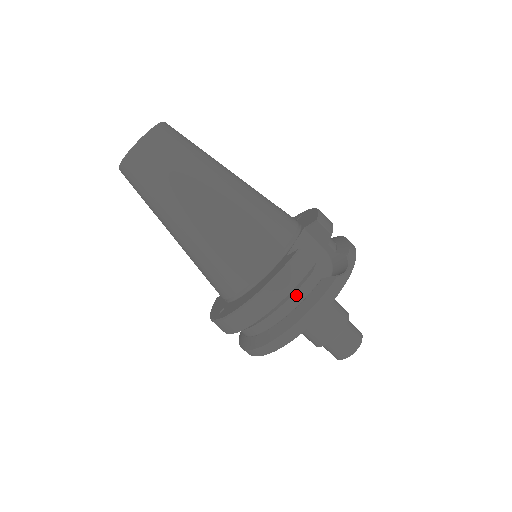
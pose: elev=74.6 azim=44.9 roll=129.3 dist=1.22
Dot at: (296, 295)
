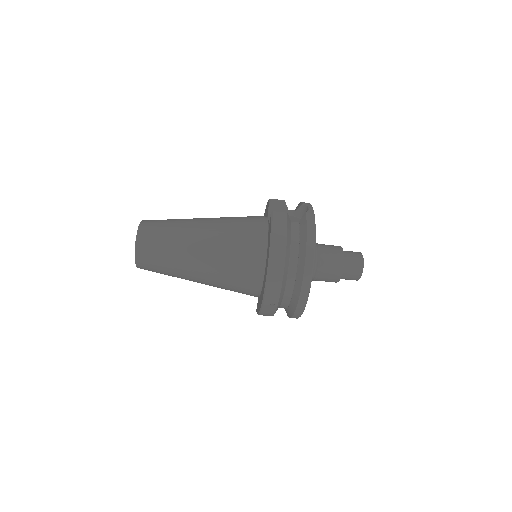
Dot at: (293, 239)
